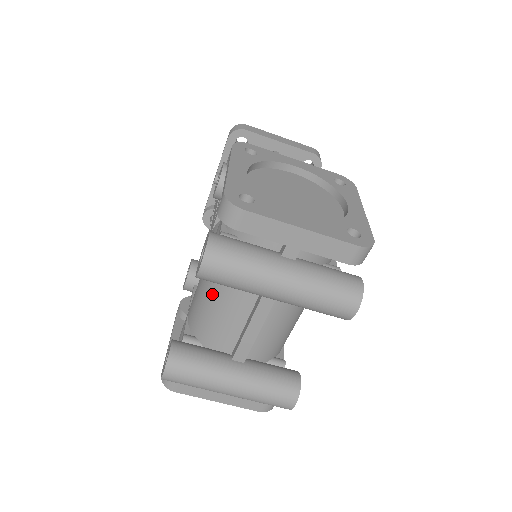
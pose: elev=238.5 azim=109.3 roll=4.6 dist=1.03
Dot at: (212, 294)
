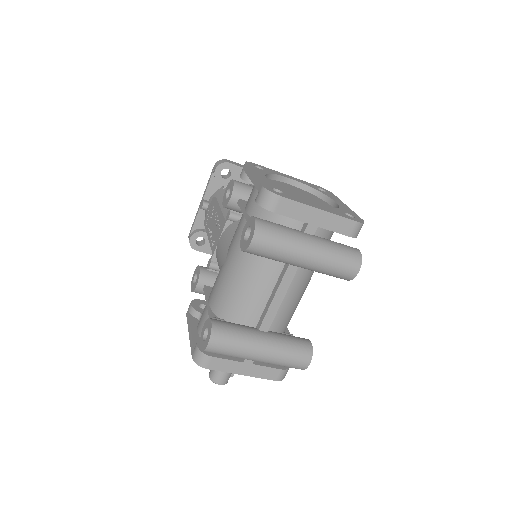
Dot at: (240, 276)
